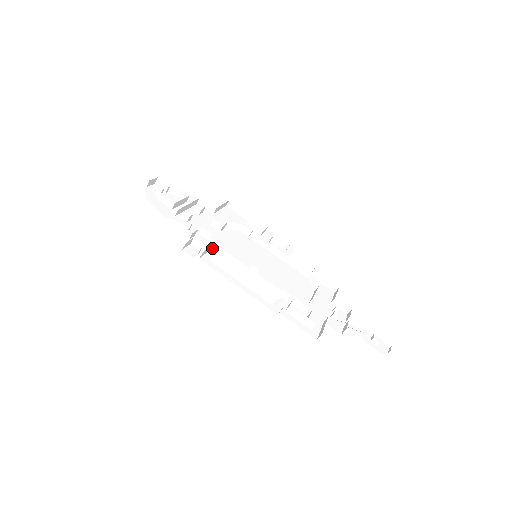
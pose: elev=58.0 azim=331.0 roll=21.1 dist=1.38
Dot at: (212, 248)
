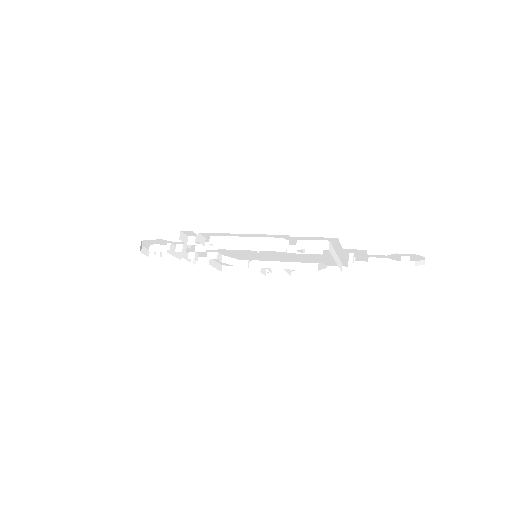
Dot at: occluded
